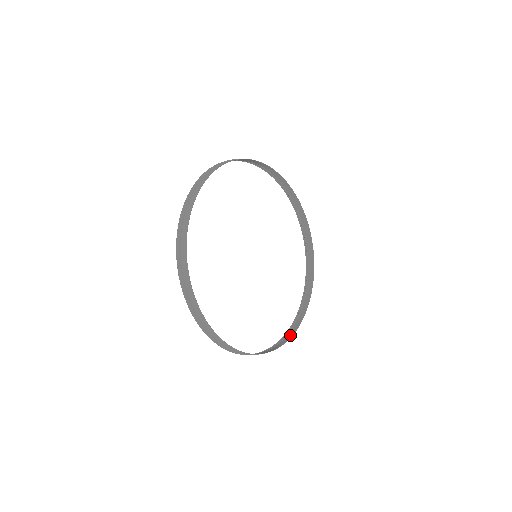
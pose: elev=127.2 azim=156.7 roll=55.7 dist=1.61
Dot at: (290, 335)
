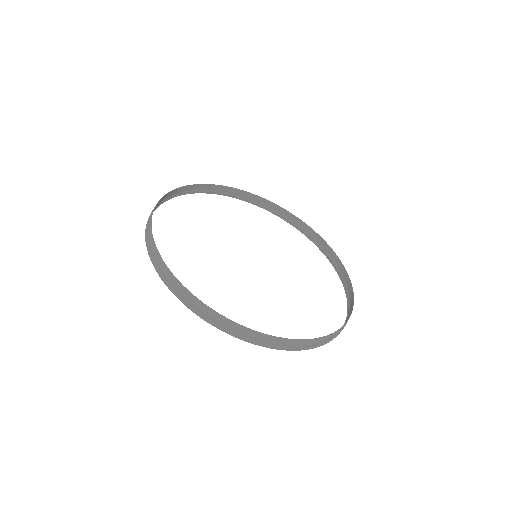
Dot at: occluded
